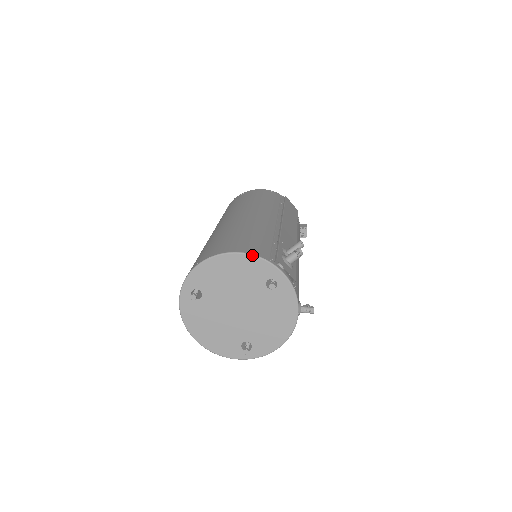
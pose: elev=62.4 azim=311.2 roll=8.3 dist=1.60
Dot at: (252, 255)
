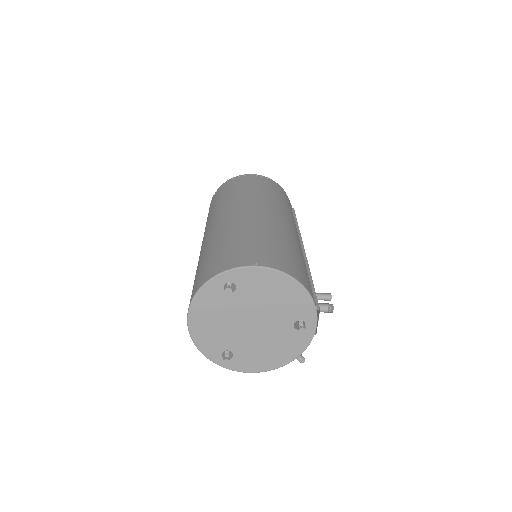
Dot at: (309, 294)
